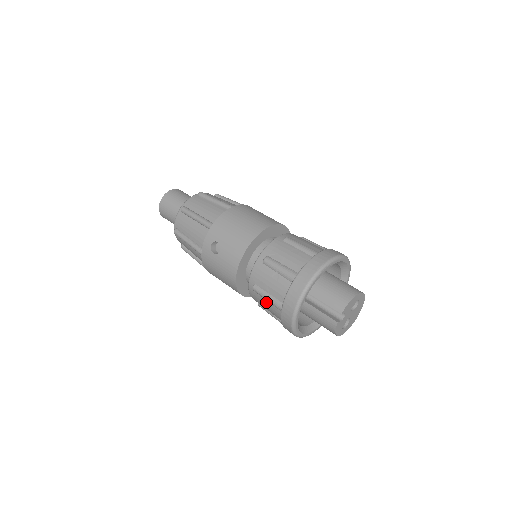
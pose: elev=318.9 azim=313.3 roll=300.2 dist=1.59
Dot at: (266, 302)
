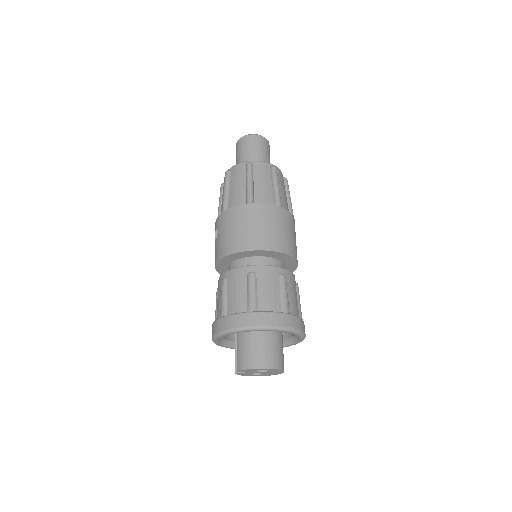
Dot at: occluded
